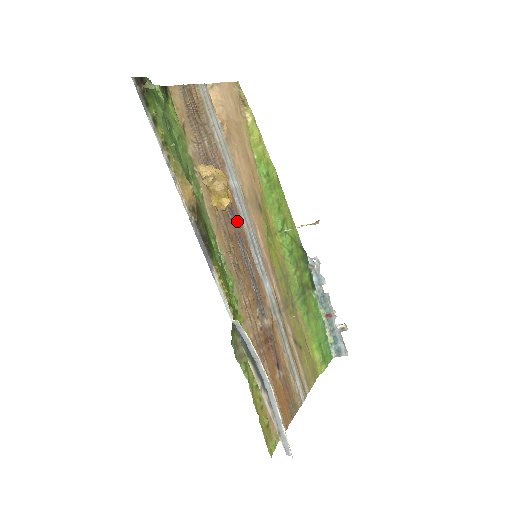
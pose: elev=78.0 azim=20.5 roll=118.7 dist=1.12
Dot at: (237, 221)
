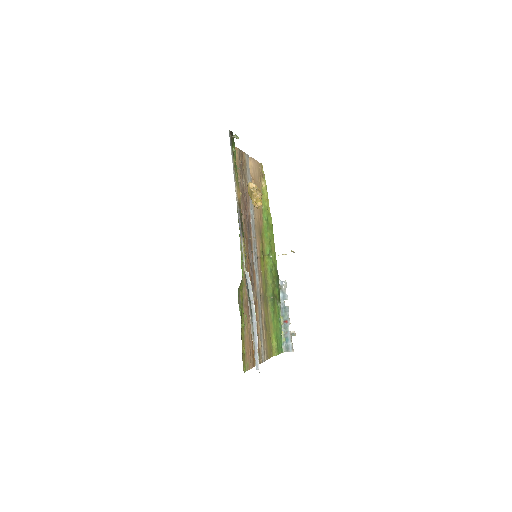
Dot at: (250, 232)
